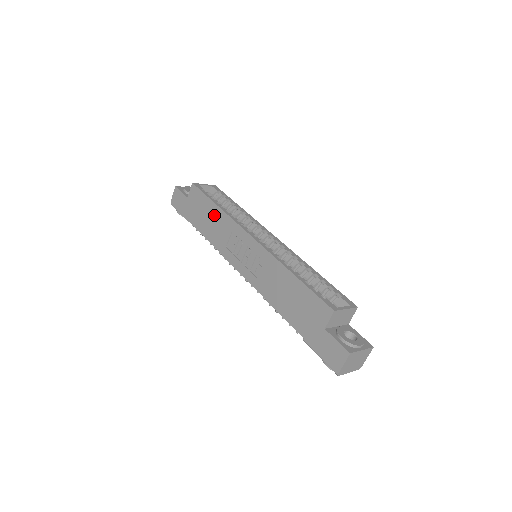
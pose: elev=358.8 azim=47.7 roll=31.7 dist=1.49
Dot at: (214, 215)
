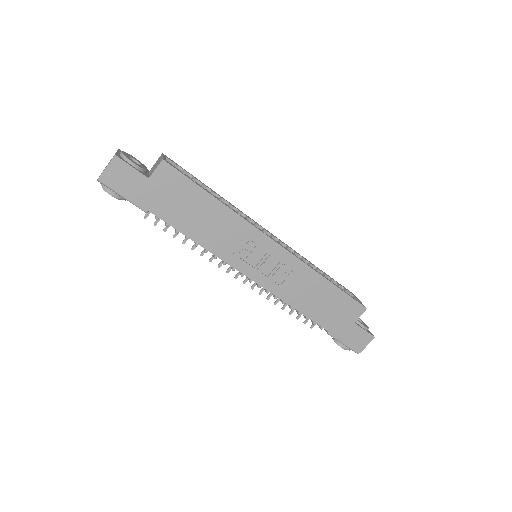
Dot at: (212, 212)
